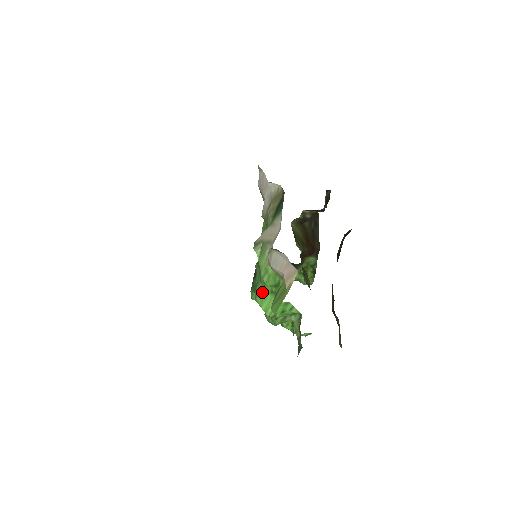
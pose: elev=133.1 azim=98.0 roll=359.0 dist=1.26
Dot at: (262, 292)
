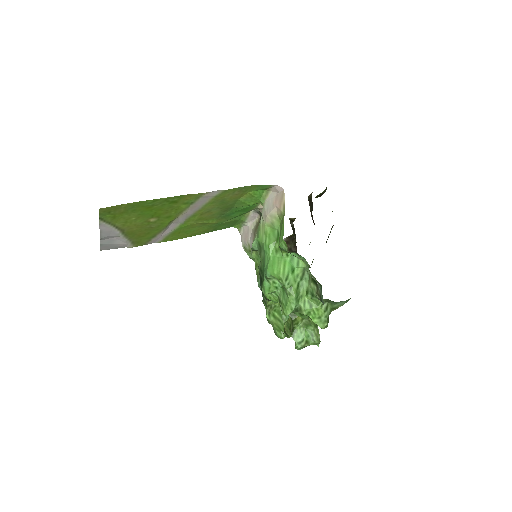
Dot at: (269, 259)
